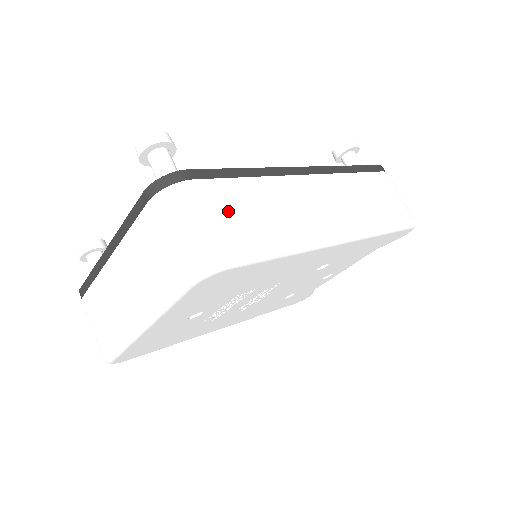
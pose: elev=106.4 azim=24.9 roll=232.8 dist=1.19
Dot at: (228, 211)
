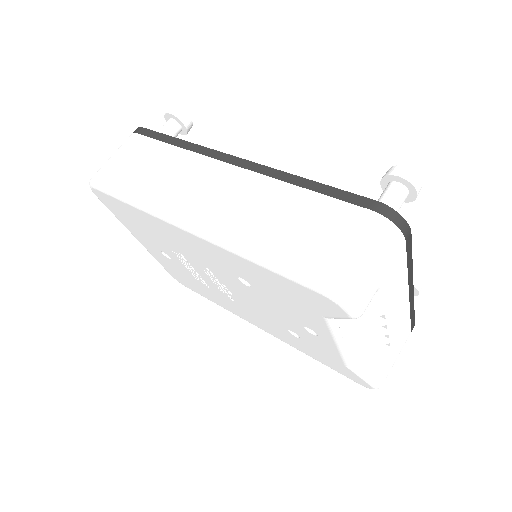
Dot at: (131, 158)
